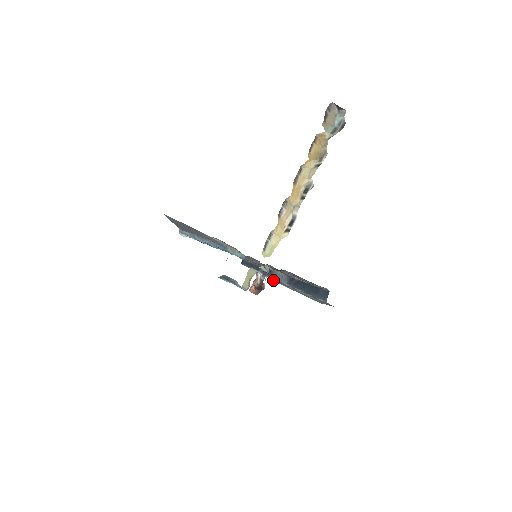
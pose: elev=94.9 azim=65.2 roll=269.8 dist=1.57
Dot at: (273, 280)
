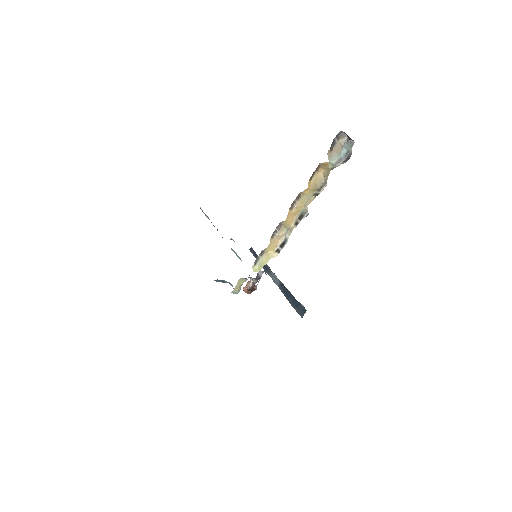
Dot at: occluded
